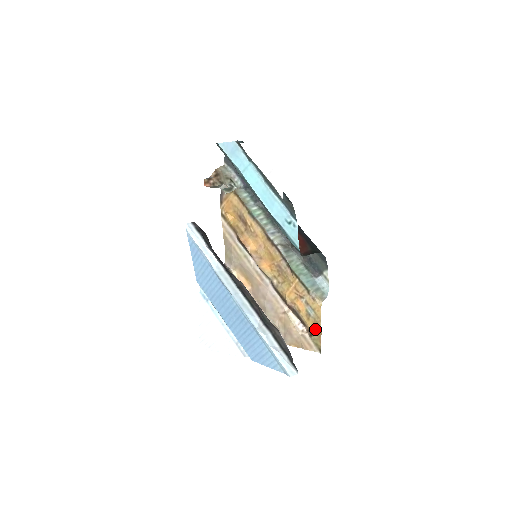
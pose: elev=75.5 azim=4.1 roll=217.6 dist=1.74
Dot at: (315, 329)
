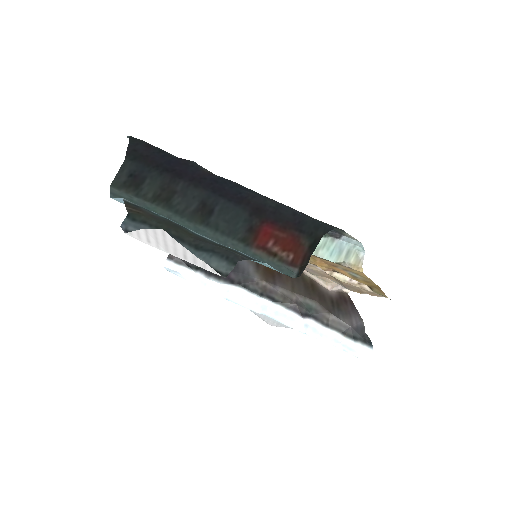
Dot at: (371, 285)
